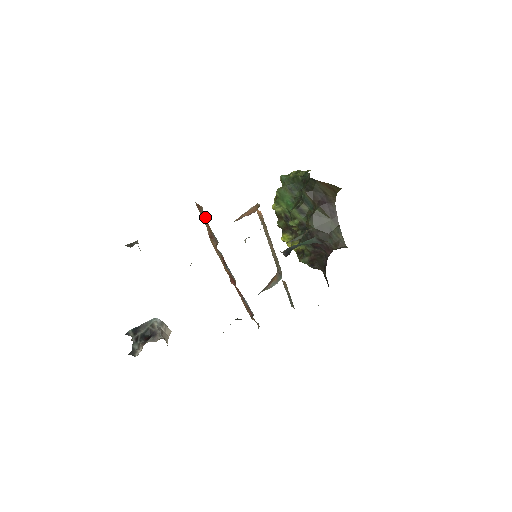
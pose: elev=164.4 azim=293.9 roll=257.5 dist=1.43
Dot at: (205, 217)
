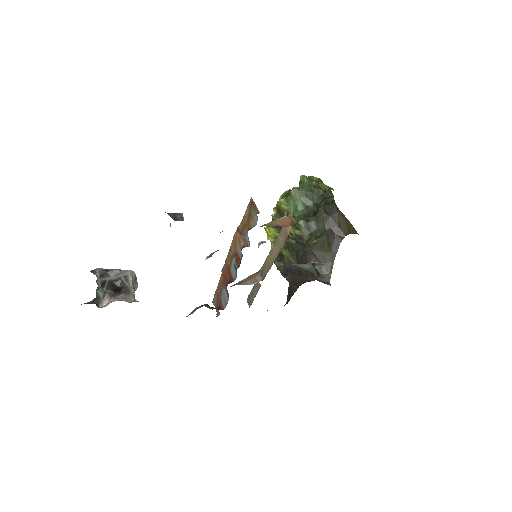
Dot at: (252, 217)
